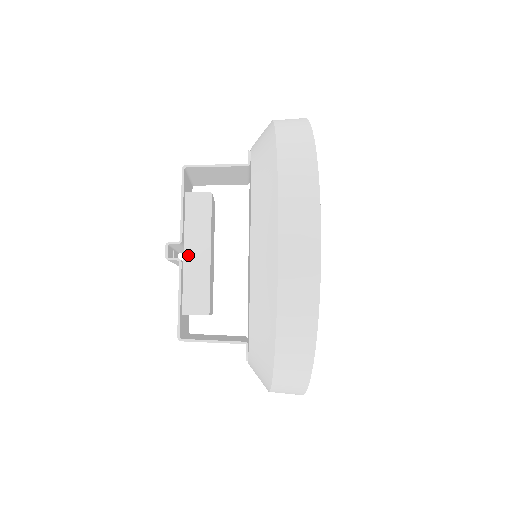
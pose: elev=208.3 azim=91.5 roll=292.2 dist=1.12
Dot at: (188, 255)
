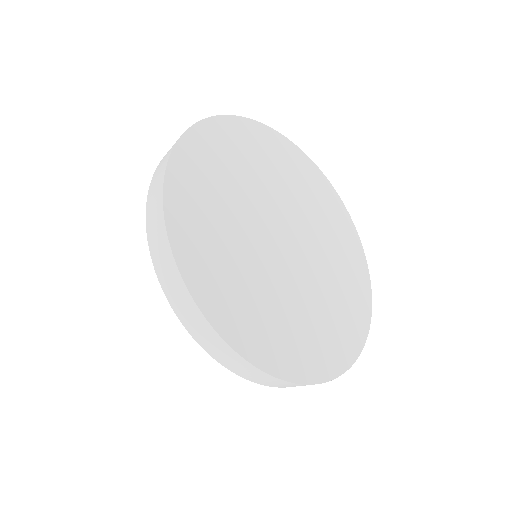
Dot at: occluded
